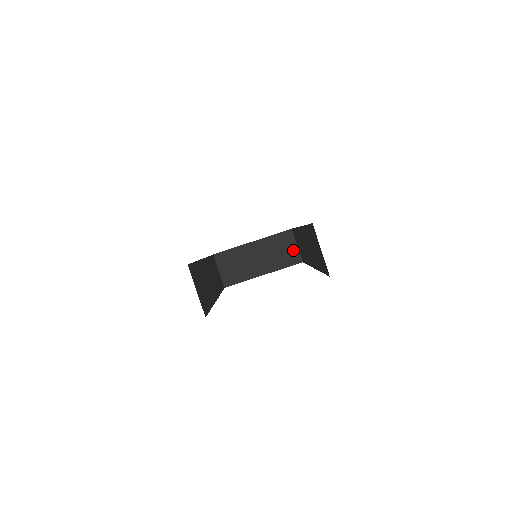
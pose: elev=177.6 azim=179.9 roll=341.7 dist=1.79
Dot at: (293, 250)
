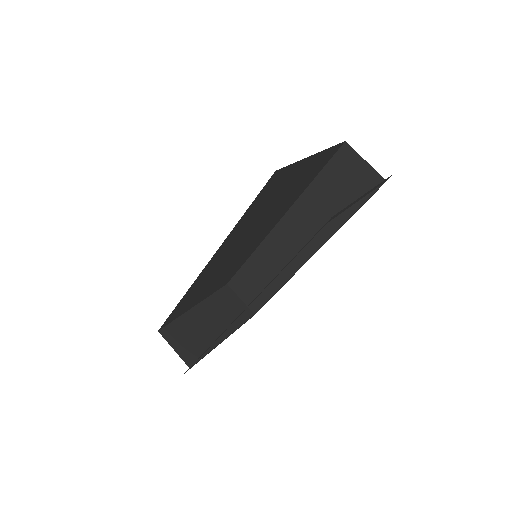
Dot at: (239, 305)
